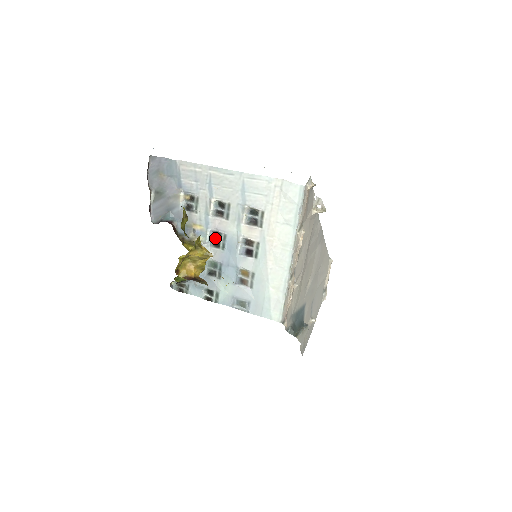
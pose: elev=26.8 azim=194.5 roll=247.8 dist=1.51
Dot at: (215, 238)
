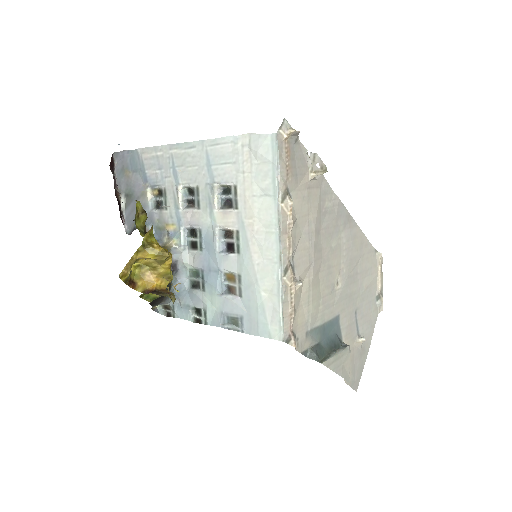
Dot at: (191, 237)
